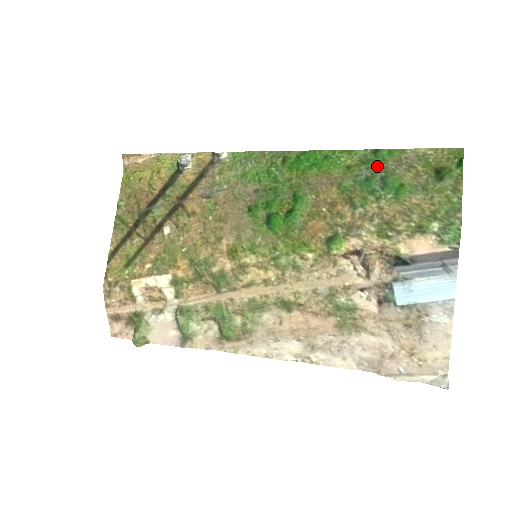
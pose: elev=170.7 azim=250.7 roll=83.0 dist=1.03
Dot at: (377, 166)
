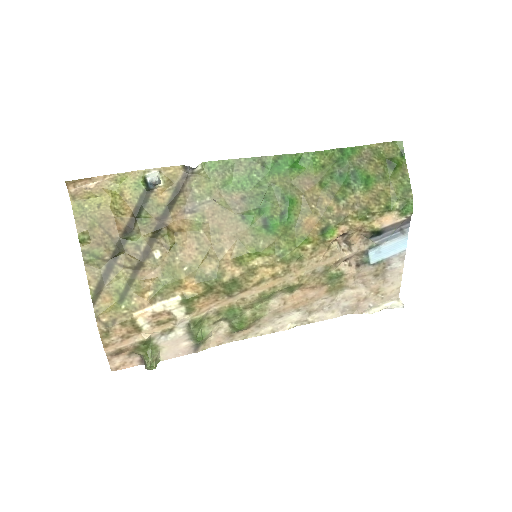
Dot at: (346, 163)
